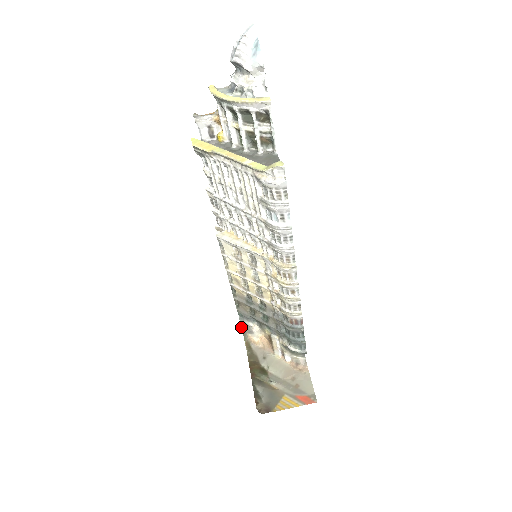
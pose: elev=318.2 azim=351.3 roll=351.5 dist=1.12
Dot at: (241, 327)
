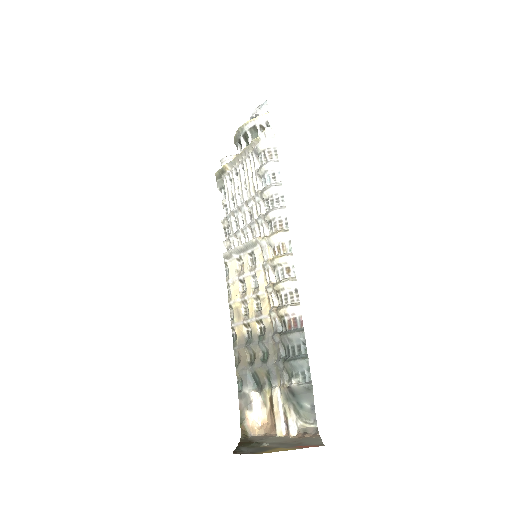
Dot at: (239, 403)
